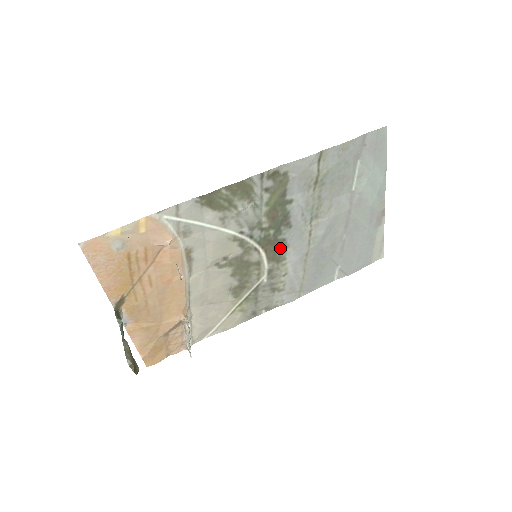
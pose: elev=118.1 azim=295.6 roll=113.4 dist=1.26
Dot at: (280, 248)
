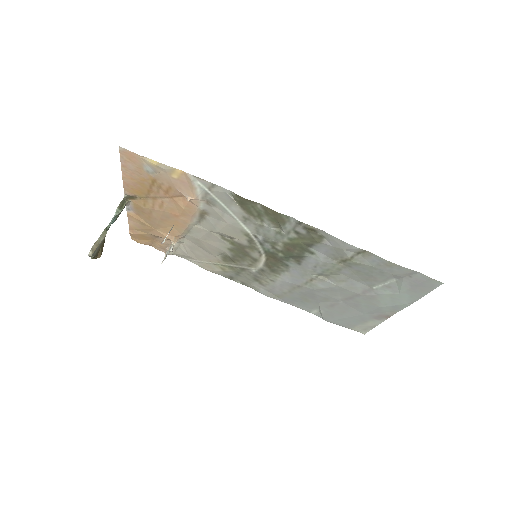
Dot at: (280, 267)
